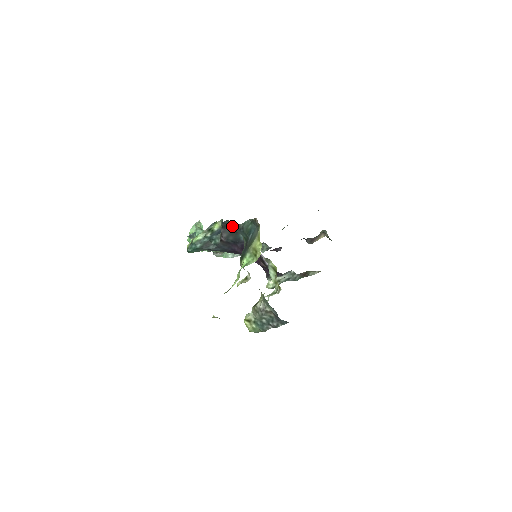
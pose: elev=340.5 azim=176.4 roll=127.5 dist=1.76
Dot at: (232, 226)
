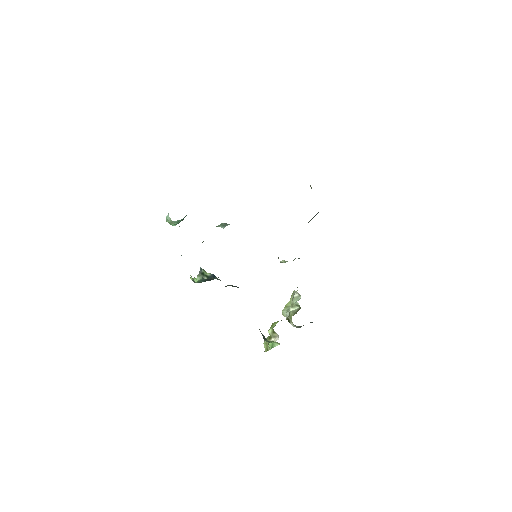
Dot at: occluded
